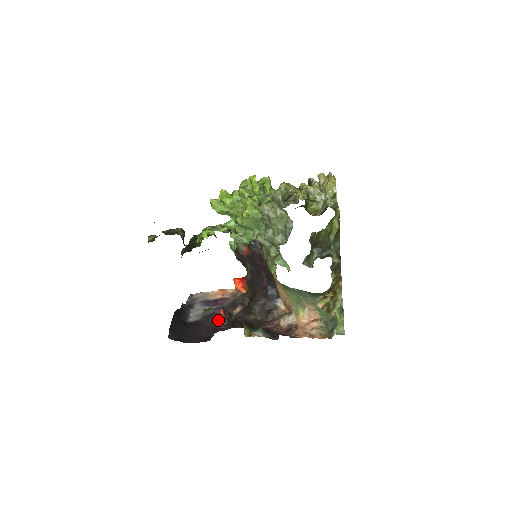
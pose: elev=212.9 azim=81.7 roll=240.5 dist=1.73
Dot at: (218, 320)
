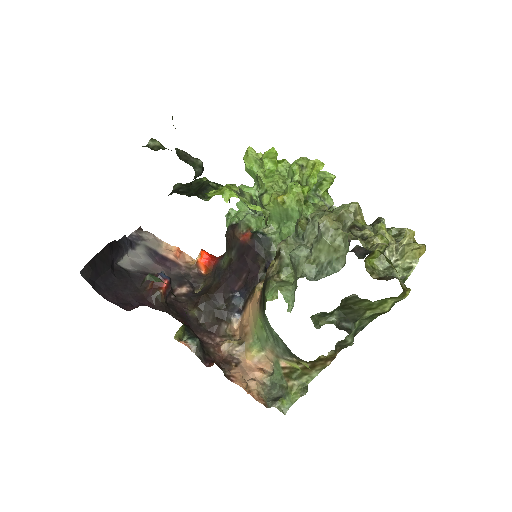
Dot at: (154, 290)
